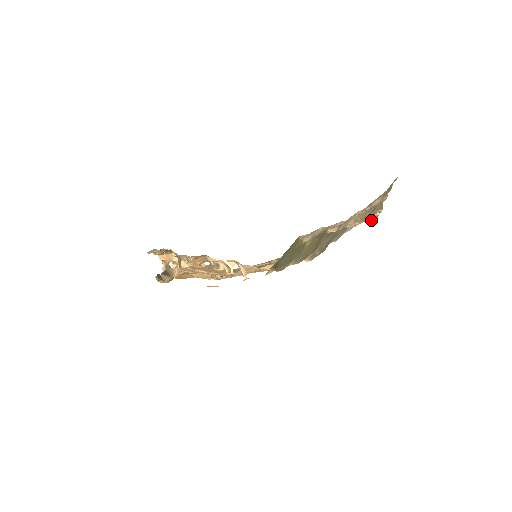
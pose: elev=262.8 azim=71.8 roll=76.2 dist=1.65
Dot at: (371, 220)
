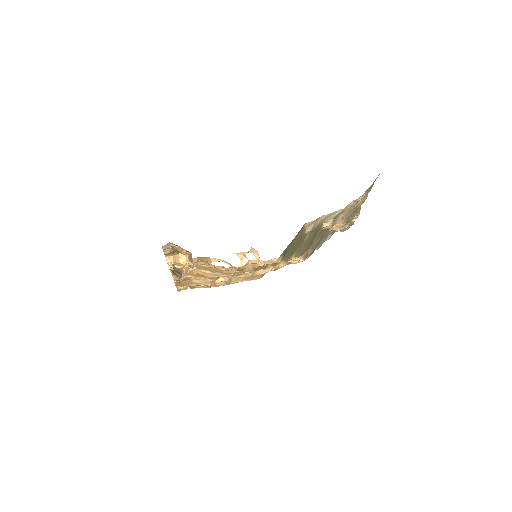
Dot at: (346, 229)
